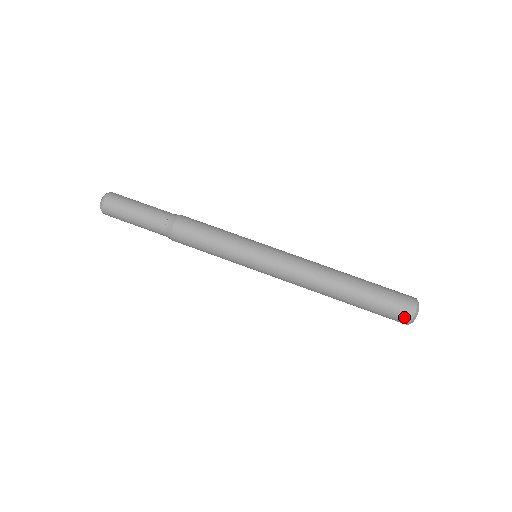
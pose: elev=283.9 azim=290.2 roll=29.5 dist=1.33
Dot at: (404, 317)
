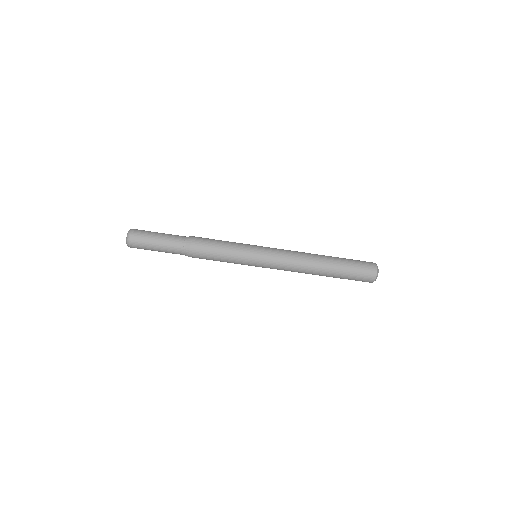
Dot at: occluded
